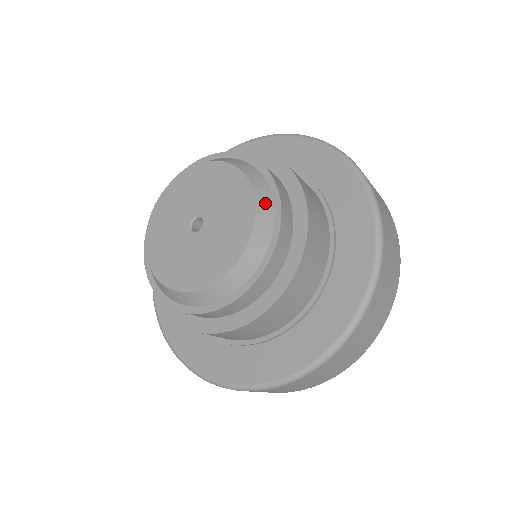
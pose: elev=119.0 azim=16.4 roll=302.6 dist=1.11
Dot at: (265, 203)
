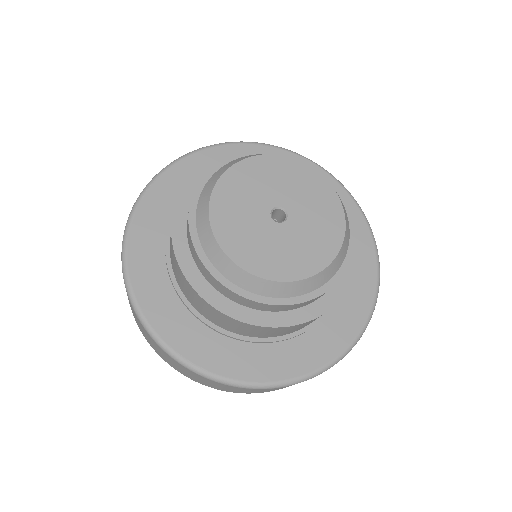
Dot at: occluded
